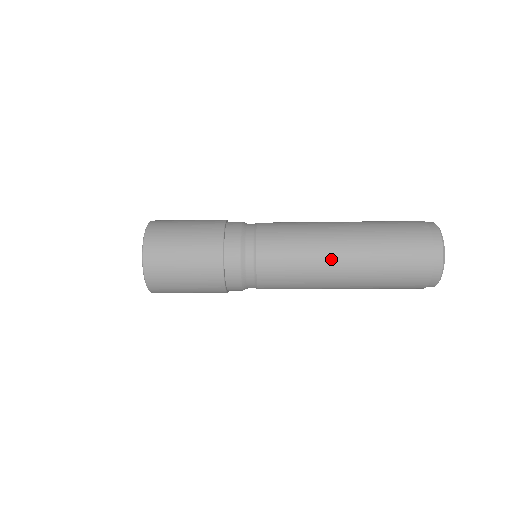
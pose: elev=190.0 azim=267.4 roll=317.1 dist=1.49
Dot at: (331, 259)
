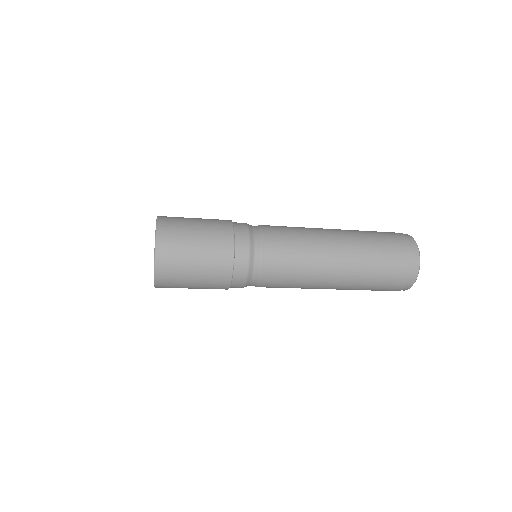
Dot at: (329, 243)
